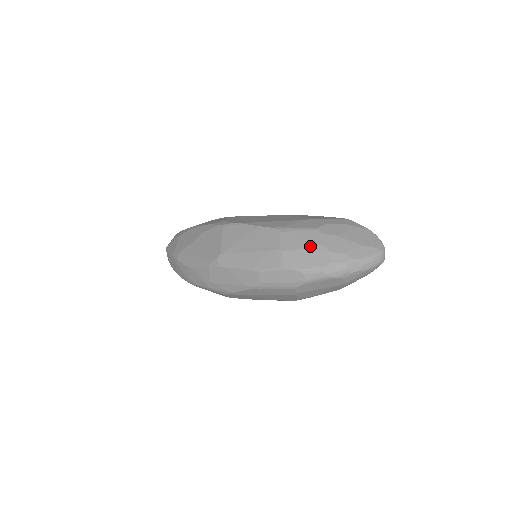
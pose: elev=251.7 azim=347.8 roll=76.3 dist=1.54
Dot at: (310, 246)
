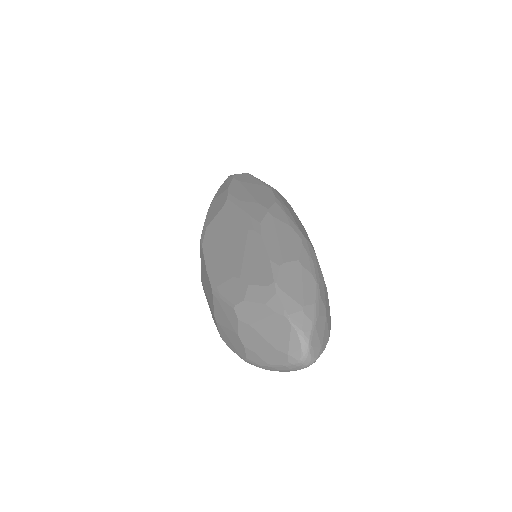
Dot at: (230, 329)
